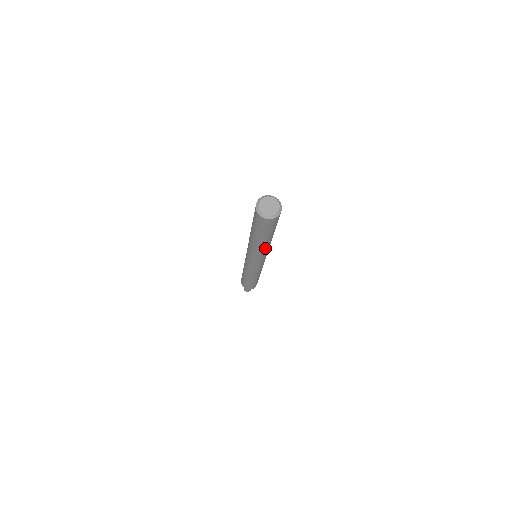
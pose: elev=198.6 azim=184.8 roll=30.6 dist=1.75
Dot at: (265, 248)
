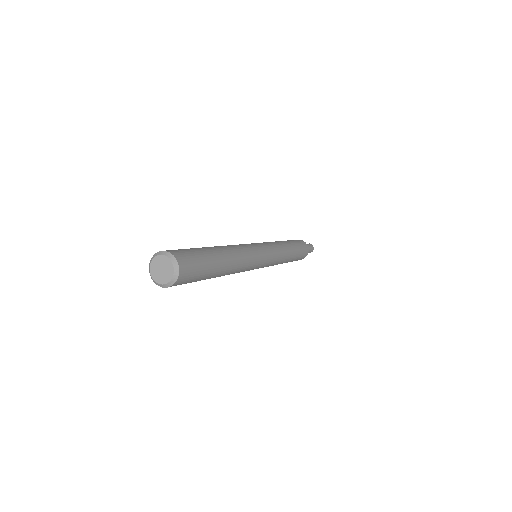
Dot at: (238, 264)
